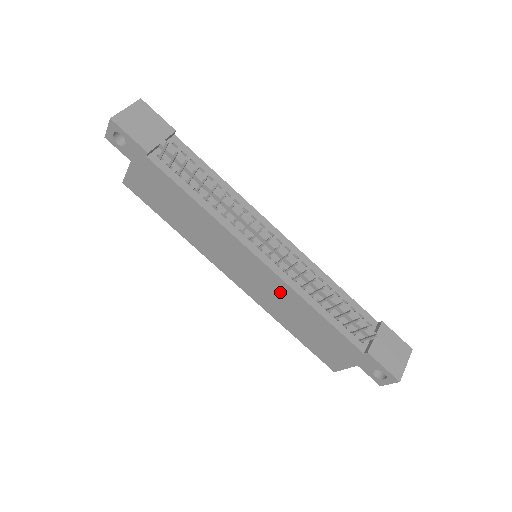
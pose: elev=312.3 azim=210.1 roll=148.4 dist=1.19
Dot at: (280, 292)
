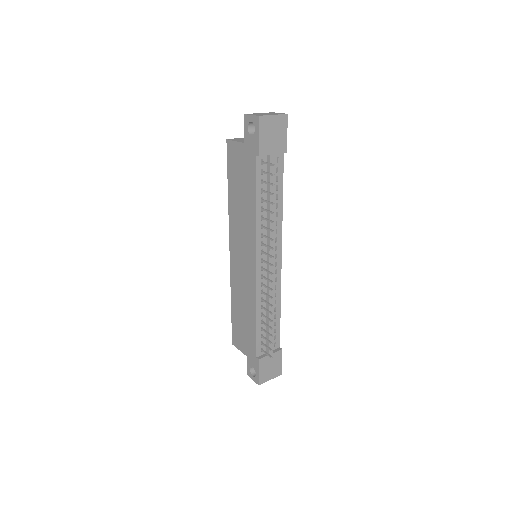
Dot at: (248, 289)
